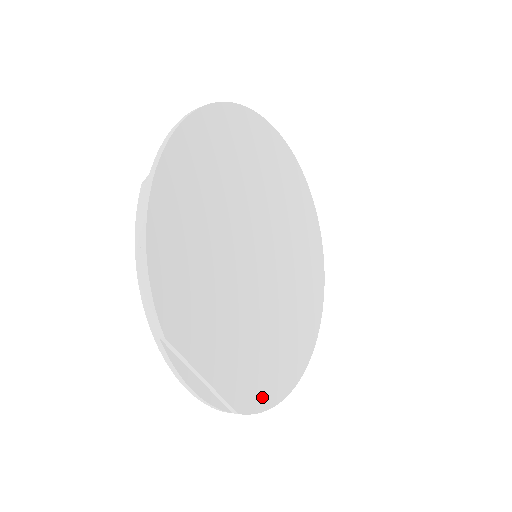
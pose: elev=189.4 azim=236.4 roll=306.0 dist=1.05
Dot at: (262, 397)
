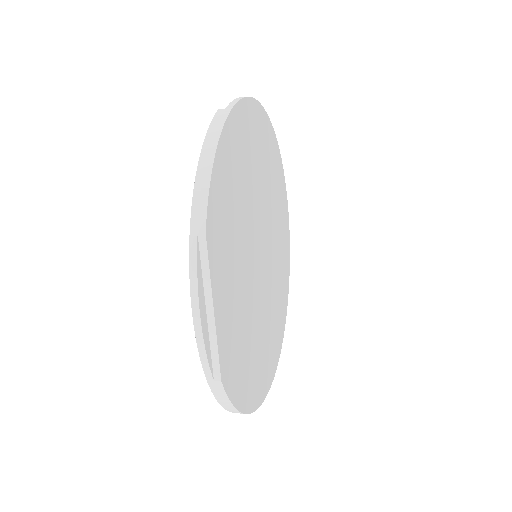
Dot at: (236, 389)
